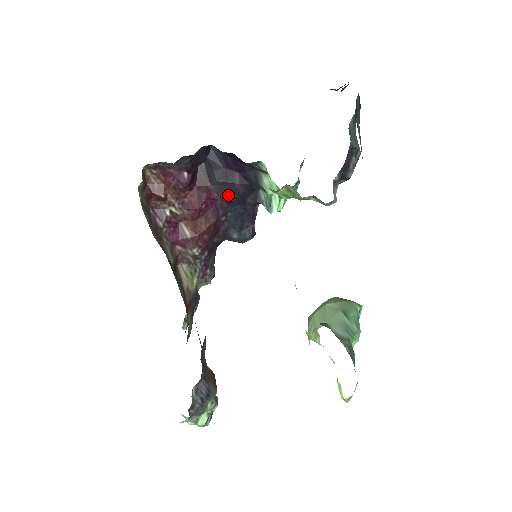
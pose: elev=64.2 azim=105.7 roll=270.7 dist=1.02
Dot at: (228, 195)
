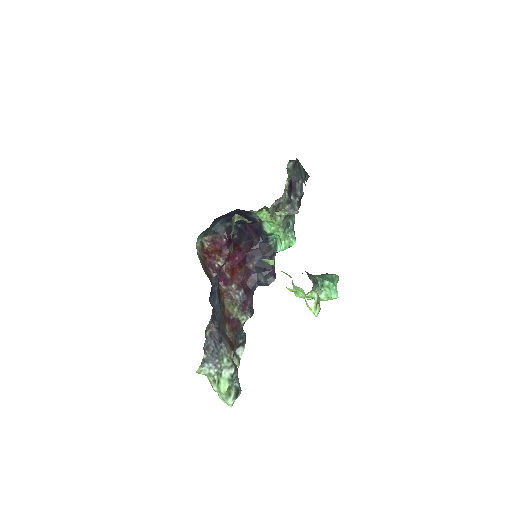
Dot at: (250, 248)
